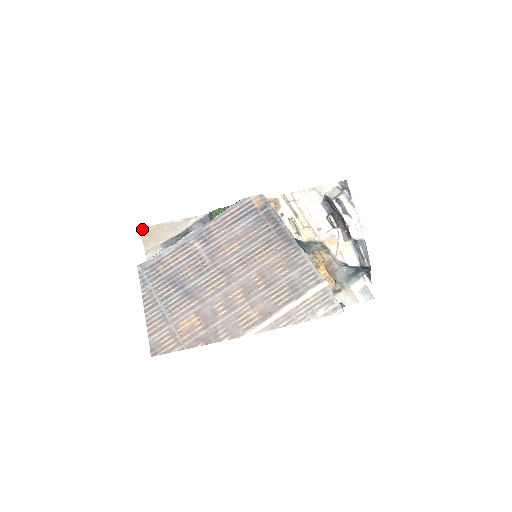
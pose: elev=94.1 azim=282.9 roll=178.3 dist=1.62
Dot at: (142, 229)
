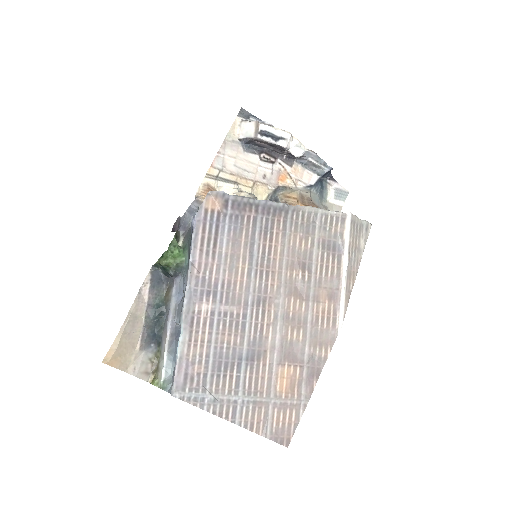
Dot at: (105, 358)
